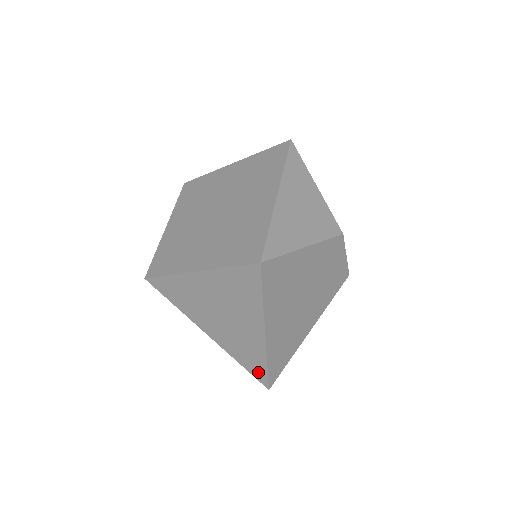
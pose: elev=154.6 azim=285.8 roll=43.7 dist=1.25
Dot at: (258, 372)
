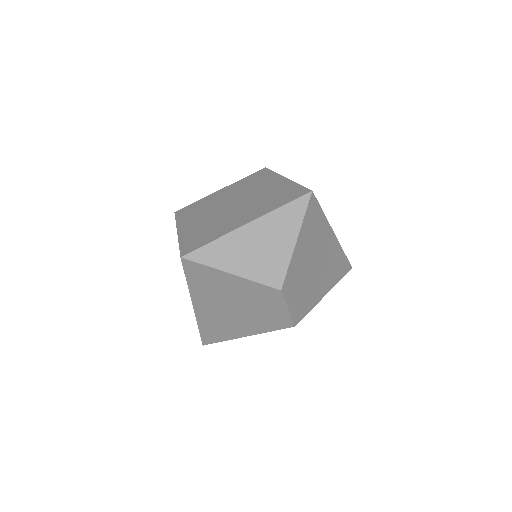
Dot at: occluded
